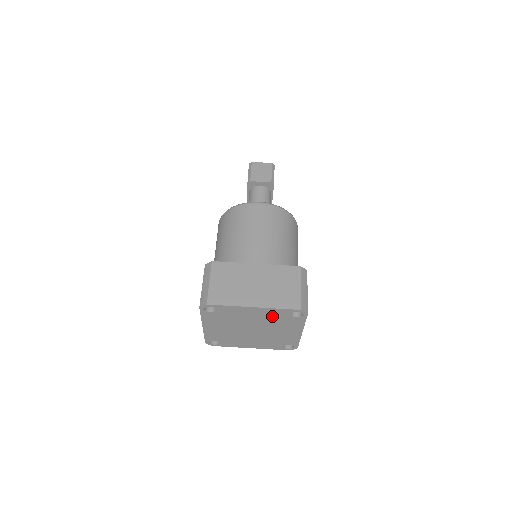
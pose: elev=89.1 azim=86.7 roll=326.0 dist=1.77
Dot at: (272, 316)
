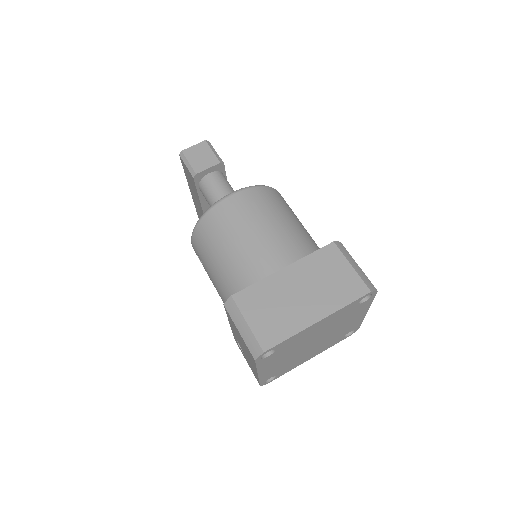
Dot at: (338, 317)
